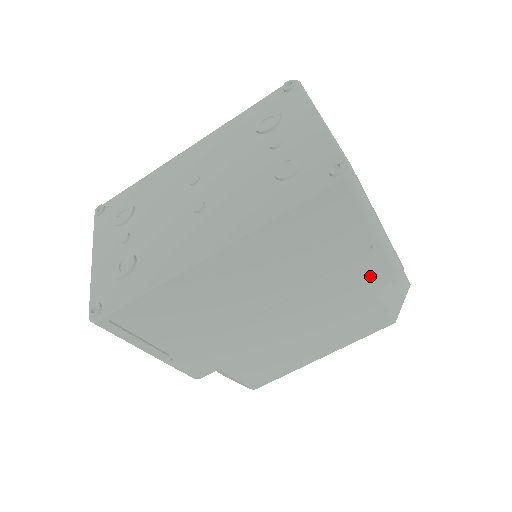
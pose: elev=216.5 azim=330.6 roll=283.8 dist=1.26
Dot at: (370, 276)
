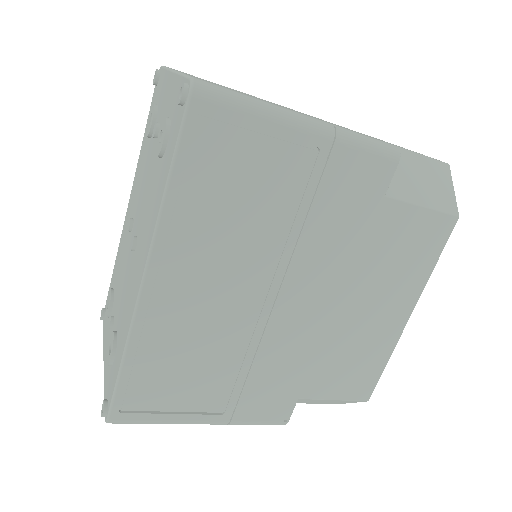
Dot at: (356, 182)
